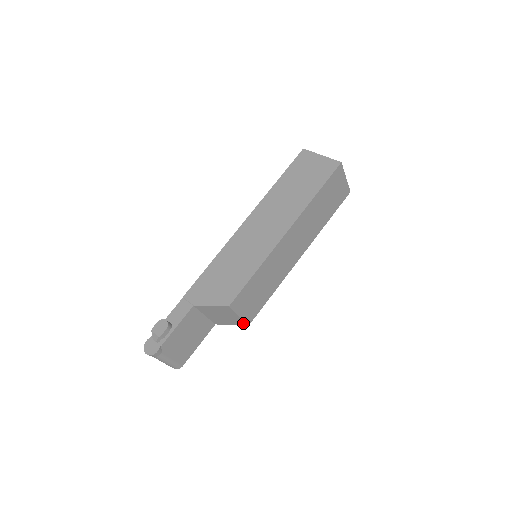
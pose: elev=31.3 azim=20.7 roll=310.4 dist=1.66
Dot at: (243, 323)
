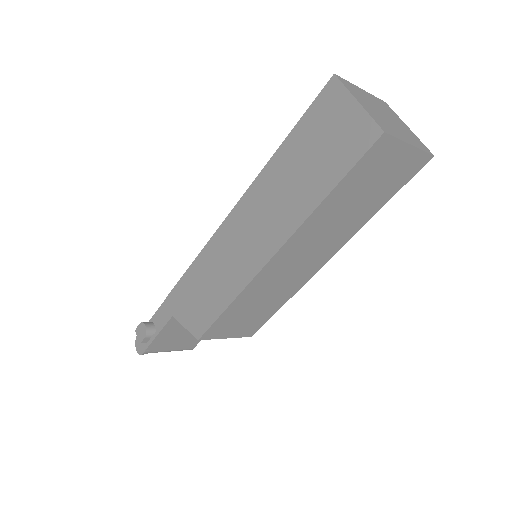
Dot at: occluded
